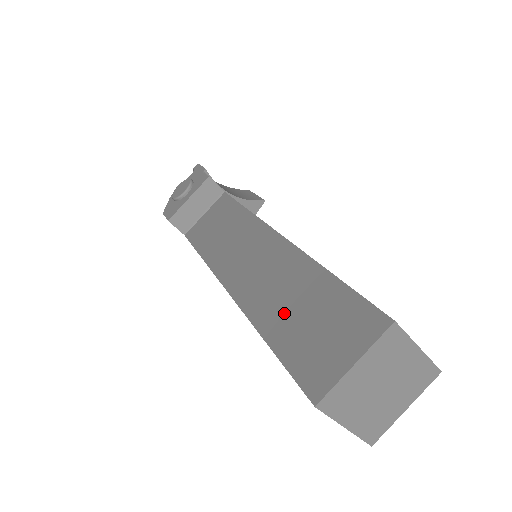
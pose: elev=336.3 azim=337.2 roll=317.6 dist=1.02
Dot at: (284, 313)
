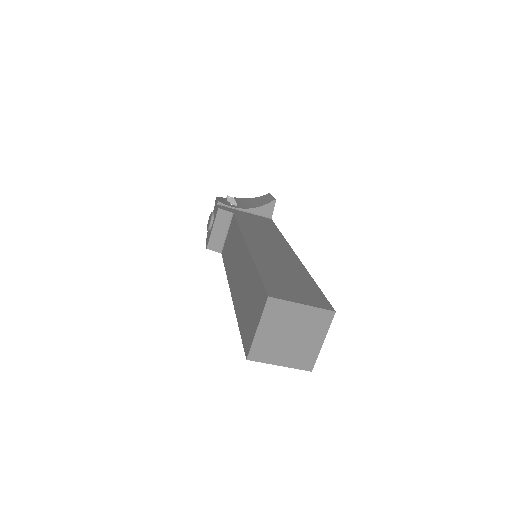
Dot at: (243, 302)
